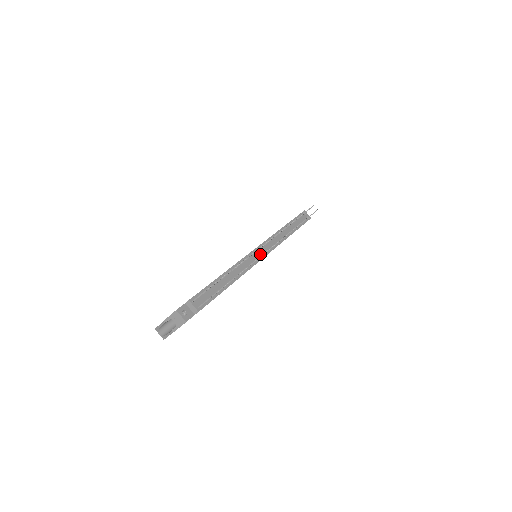
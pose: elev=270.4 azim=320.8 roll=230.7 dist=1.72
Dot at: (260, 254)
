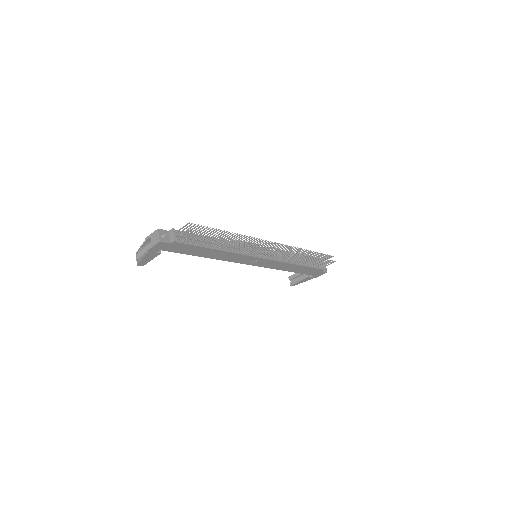
Dot at: (260, 253)
